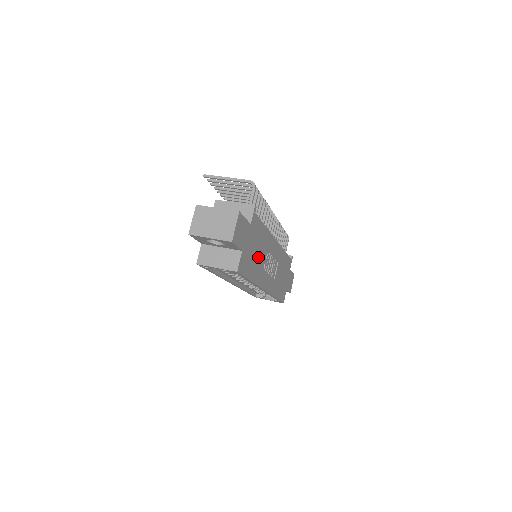
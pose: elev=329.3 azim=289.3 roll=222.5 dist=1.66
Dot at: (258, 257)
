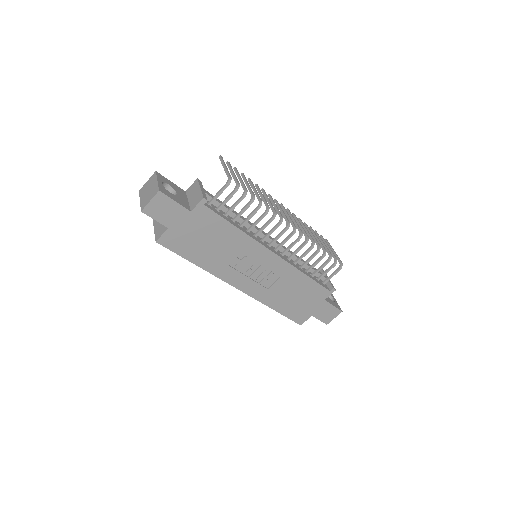
Dot at: (215, 249)
